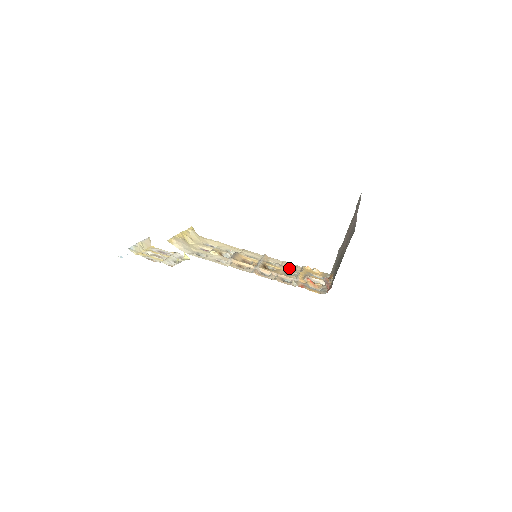
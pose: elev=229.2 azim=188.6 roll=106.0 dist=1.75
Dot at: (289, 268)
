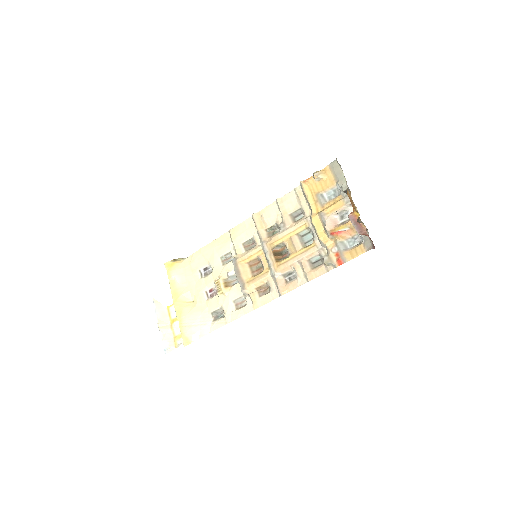
Dot at: (293, 214)
